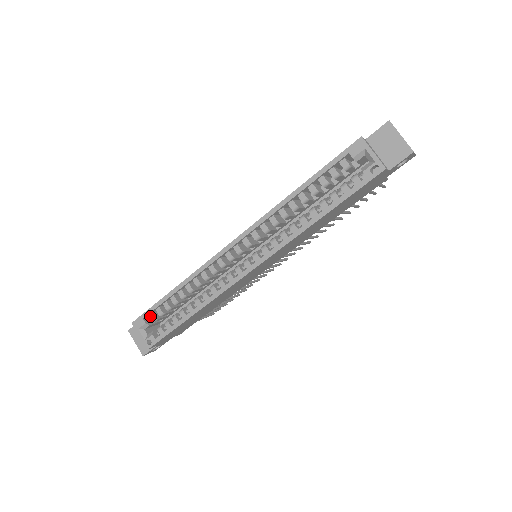
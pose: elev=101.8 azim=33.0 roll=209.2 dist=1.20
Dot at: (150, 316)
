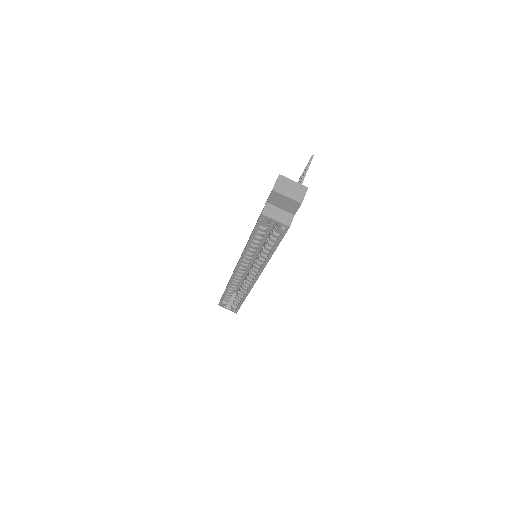
Dot at: (224, 300)
